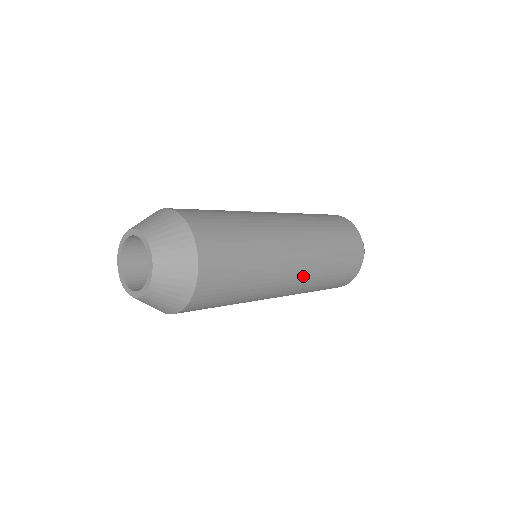
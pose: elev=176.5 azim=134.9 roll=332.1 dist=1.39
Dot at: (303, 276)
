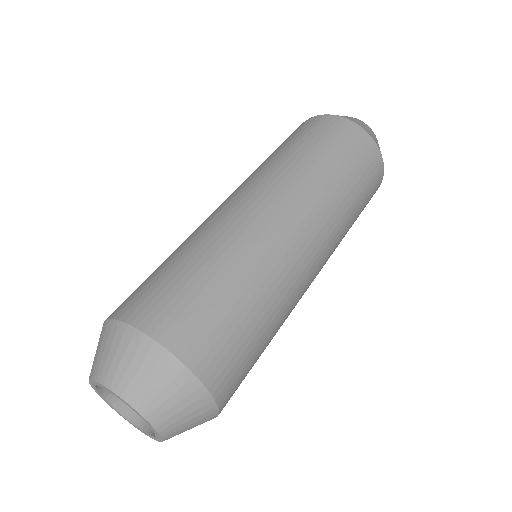
Dot at: occluded
